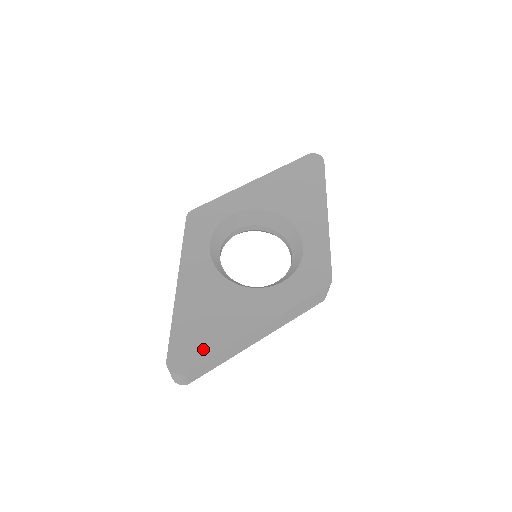
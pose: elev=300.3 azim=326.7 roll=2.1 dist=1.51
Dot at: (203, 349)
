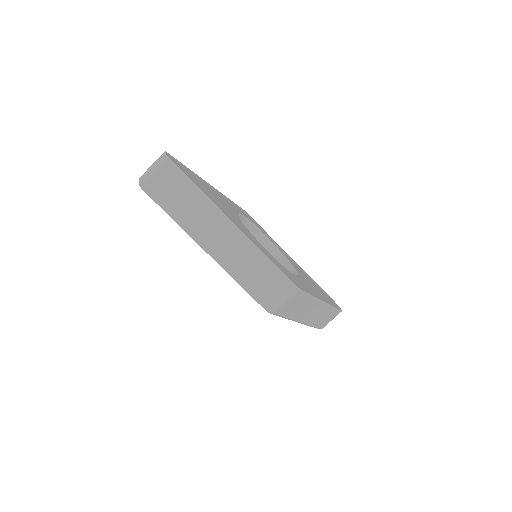
Dot at: (192, 179)
